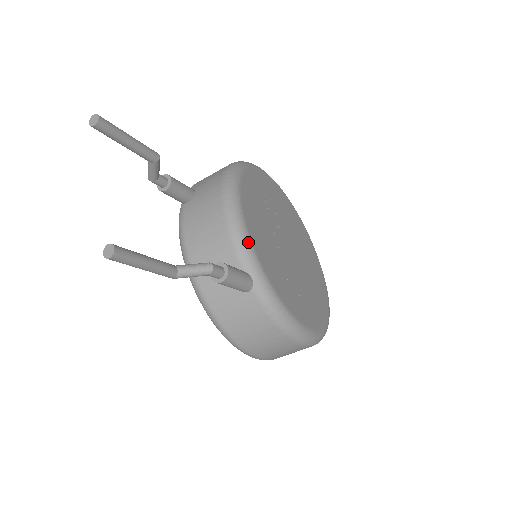
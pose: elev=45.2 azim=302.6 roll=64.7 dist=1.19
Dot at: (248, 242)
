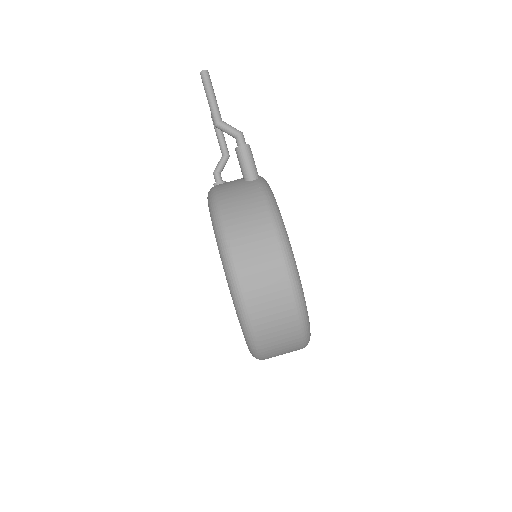
Dot at: occluded
